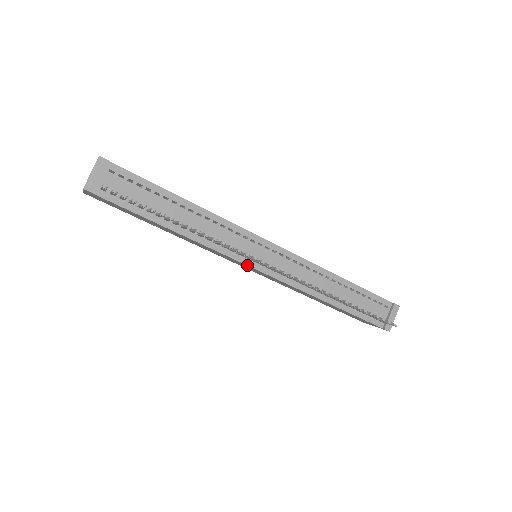
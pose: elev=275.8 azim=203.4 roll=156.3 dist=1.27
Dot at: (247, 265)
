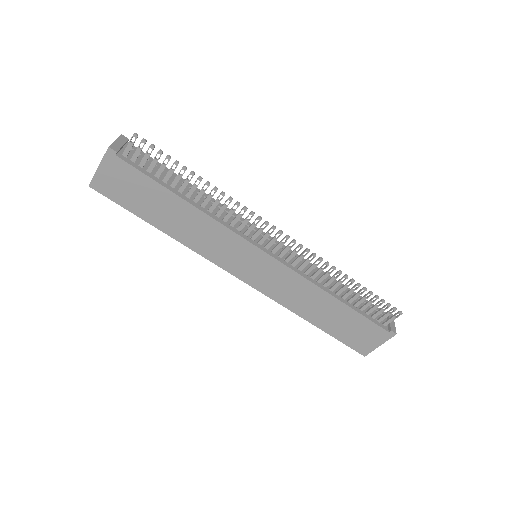
Dot at: (255, 245)
